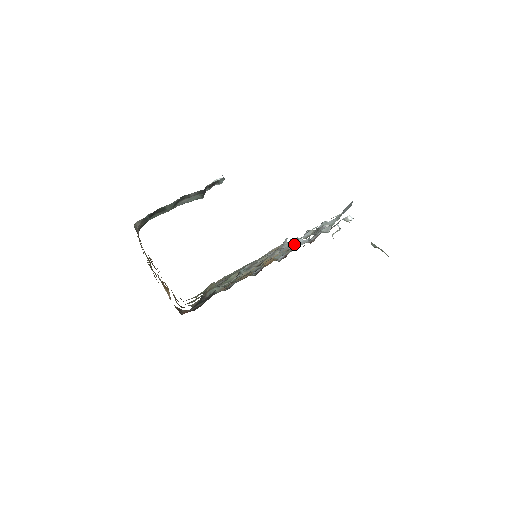
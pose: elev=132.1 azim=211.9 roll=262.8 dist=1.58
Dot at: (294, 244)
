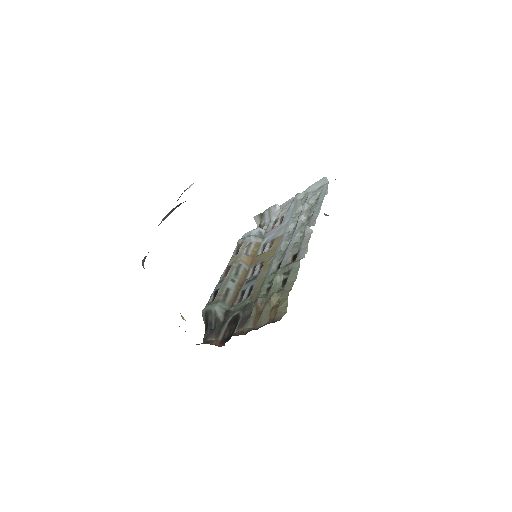
Dot at: (260, 235)
